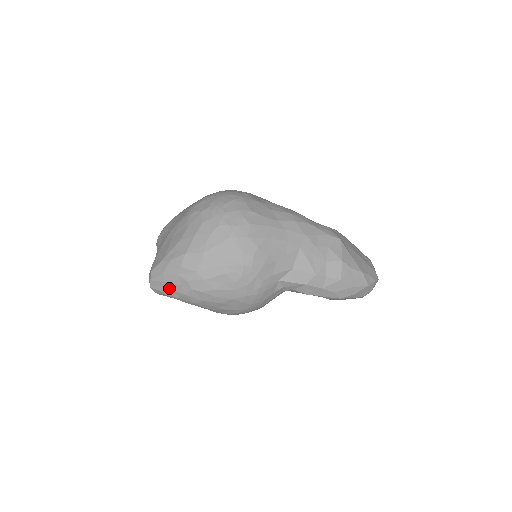
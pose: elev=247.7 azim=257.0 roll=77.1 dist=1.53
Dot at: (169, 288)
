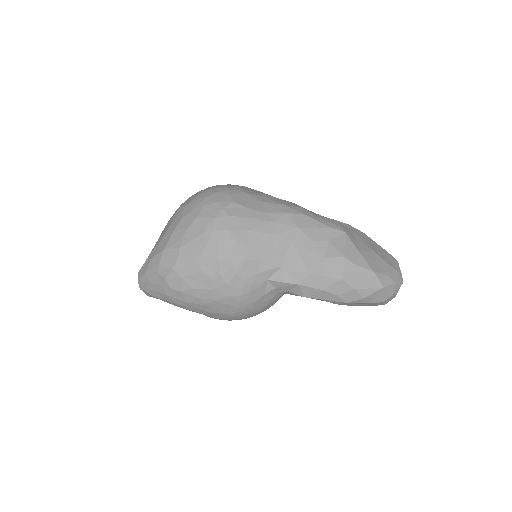
Dot at: (153, 288)
